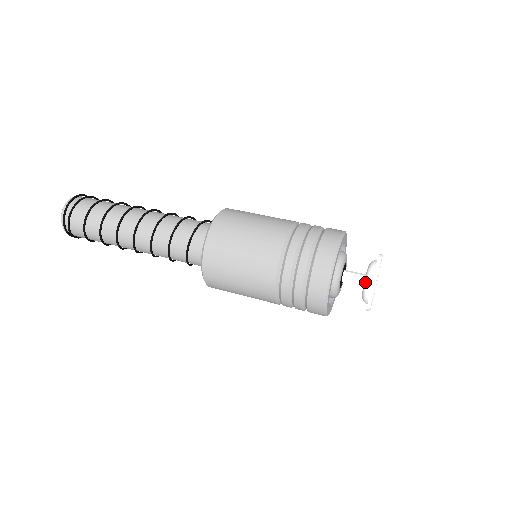
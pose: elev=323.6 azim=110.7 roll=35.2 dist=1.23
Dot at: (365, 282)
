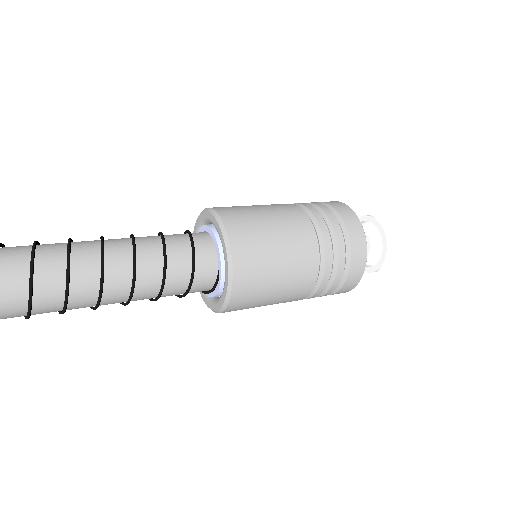
Dot at: (374, 250)
